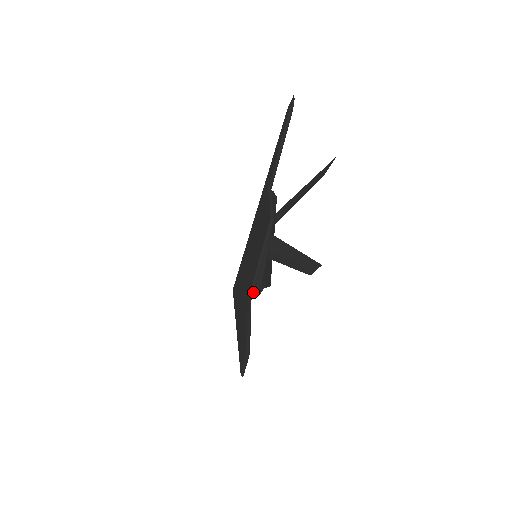
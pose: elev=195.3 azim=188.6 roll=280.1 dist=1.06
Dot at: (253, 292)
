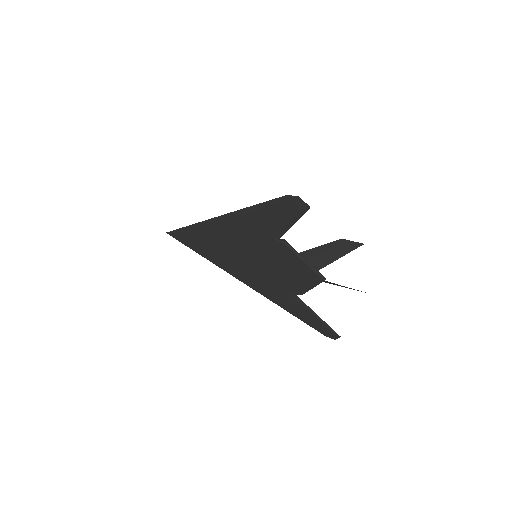
Dot at: (296, 293)
